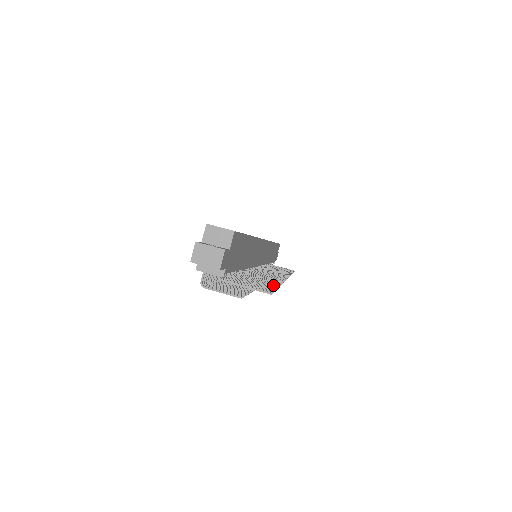
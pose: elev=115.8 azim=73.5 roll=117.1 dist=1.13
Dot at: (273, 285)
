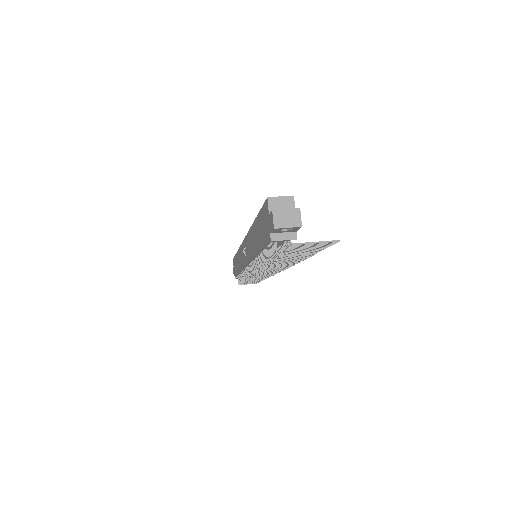
Dot at: (316, 250)
